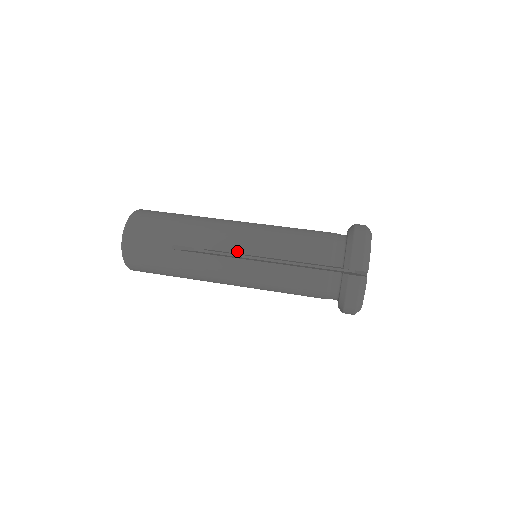
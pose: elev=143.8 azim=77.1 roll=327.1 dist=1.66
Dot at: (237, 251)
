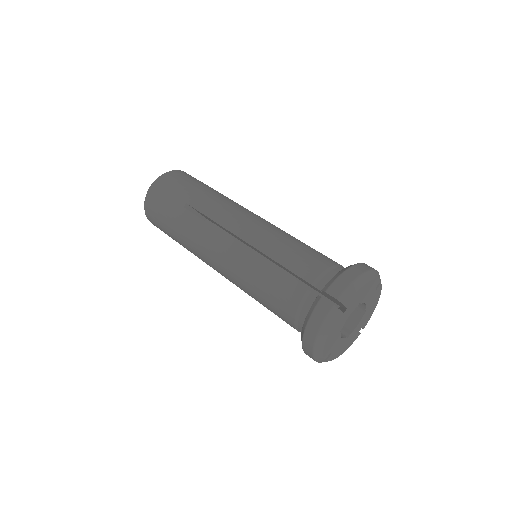
Dot at: (234, 232)
